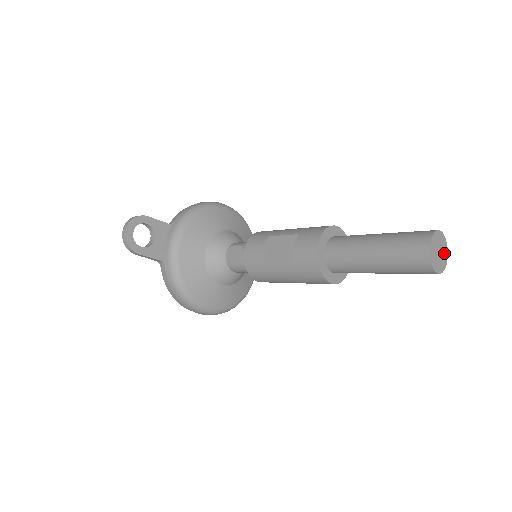
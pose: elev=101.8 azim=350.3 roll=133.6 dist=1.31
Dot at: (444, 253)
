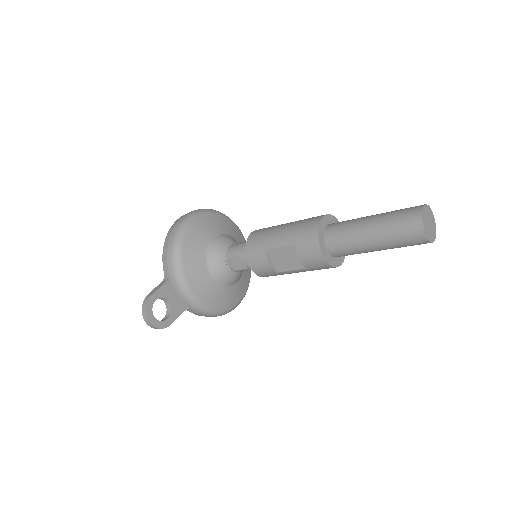
Dot at: (431, 216)
